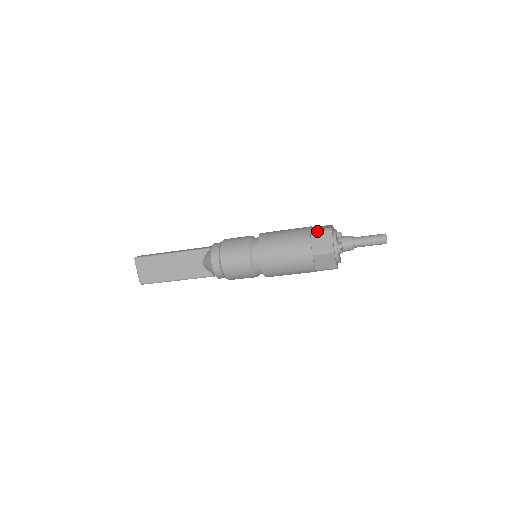
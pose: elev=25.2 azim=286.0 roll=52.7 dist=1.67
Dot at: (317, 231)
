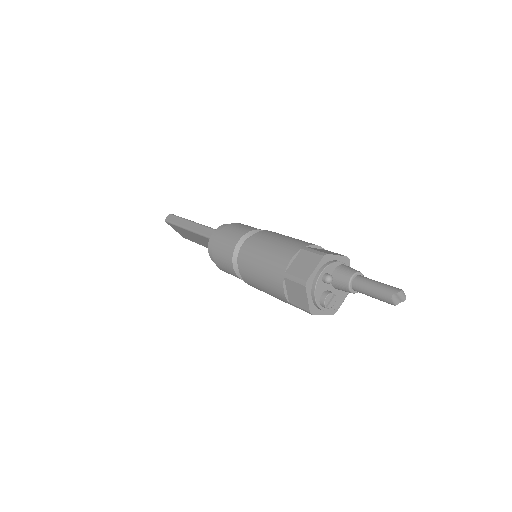
Dot at: (290, 279)
